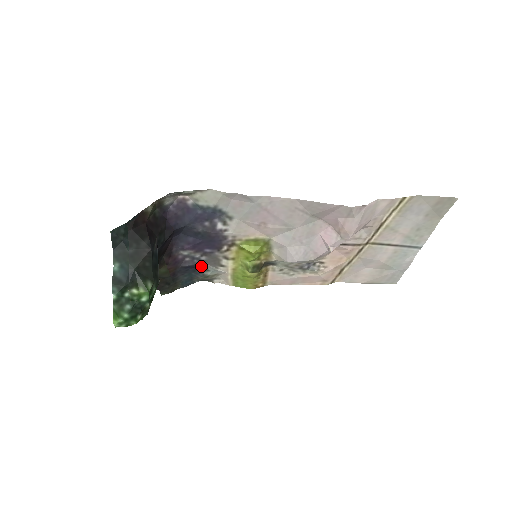
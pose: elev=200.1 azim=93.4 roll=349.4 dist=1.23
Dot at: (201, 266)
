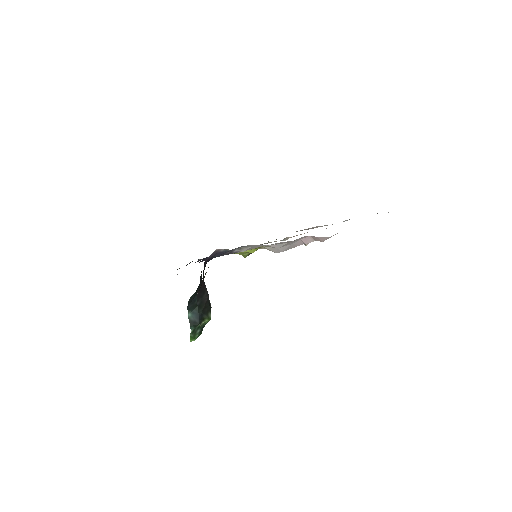
Dot at: occluded
